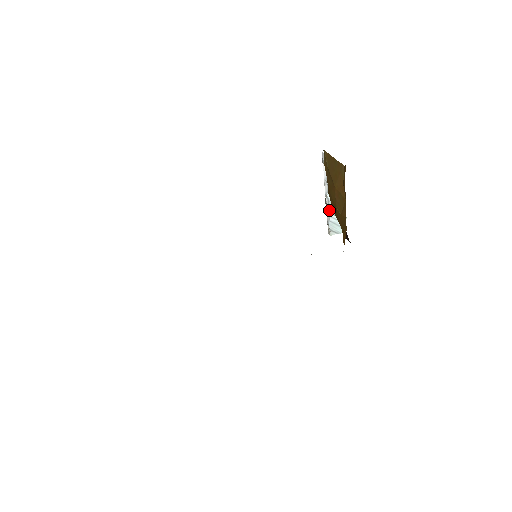
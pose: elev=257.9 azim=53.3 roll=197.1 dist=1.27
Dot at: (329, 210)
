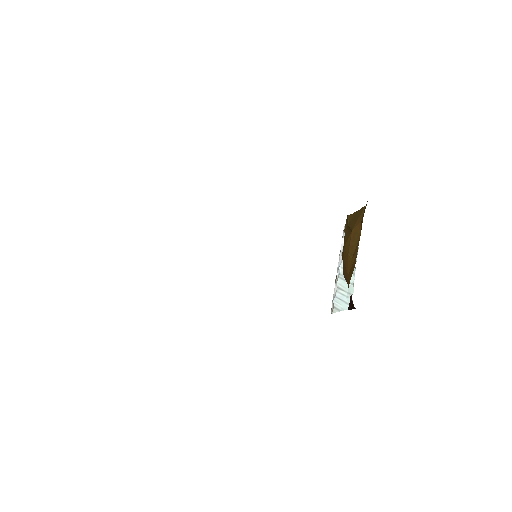
Dot at: (338, 284)
